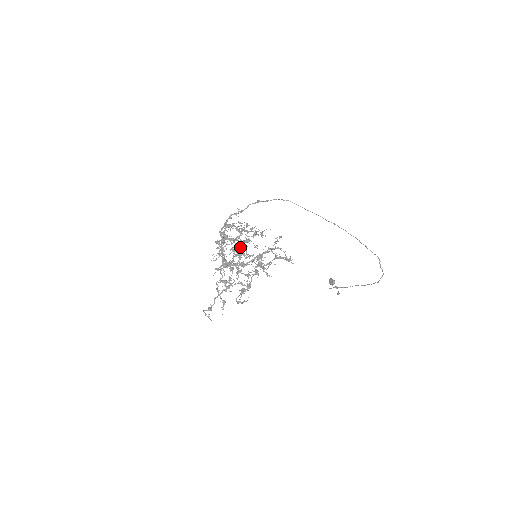
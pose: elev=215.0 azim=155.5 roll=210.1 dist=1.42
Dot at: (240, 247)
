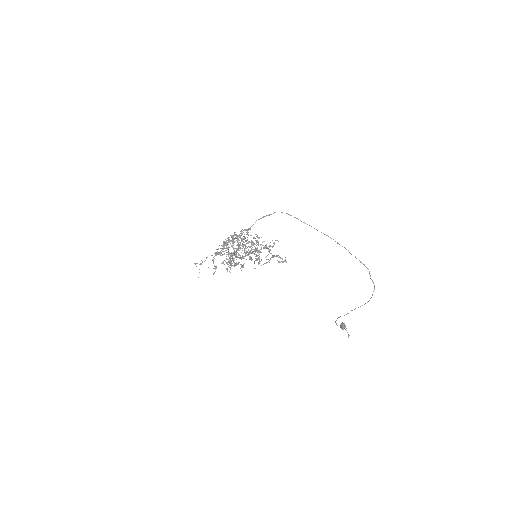
Dot at: (244, 250)
